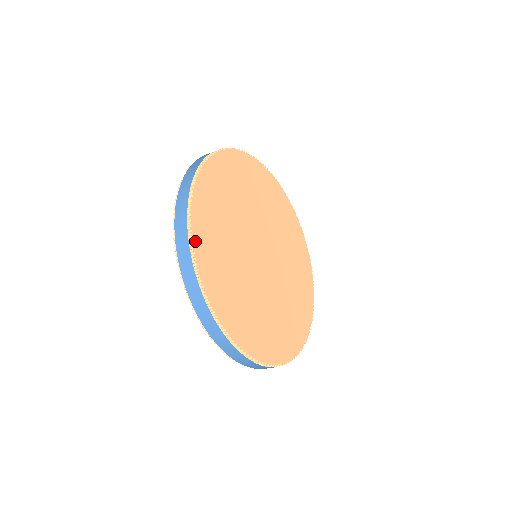
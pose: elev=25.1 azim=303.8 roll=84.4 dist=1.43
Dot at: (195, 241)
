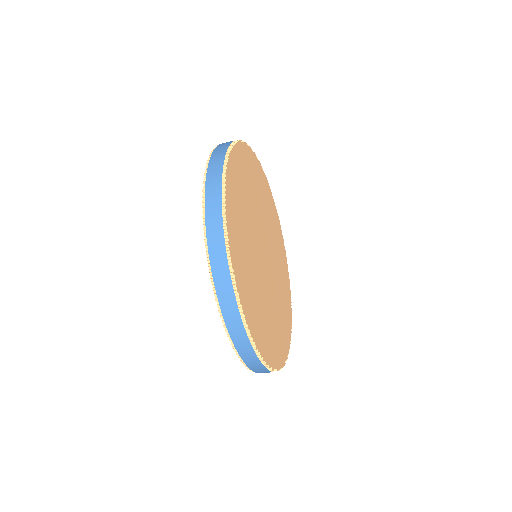
Dot at: (229, 164)
